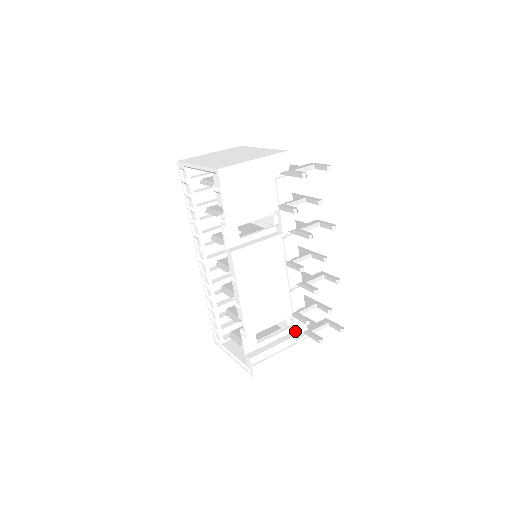
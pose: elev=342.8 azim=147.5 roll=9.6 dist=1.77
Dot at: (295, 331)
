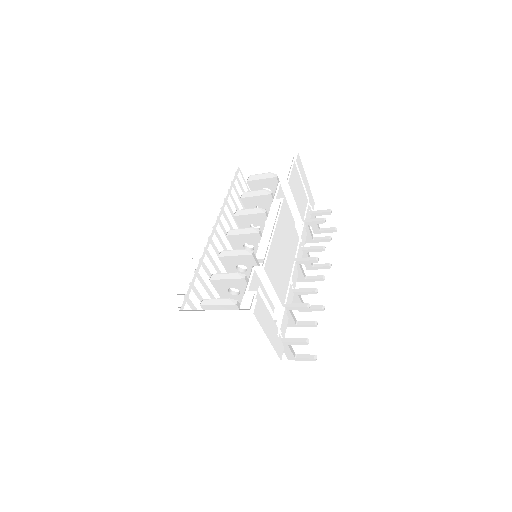
Dot at: (281, 323)
